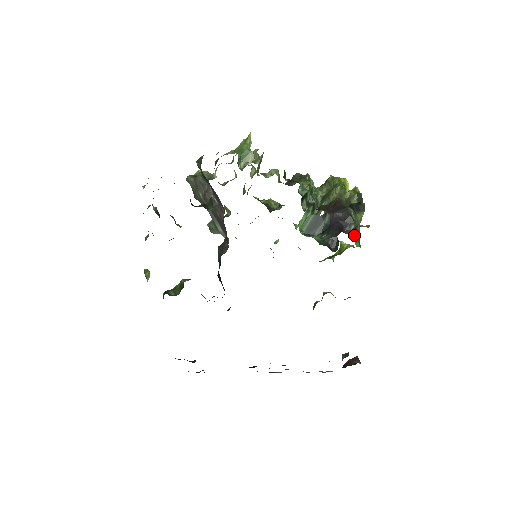
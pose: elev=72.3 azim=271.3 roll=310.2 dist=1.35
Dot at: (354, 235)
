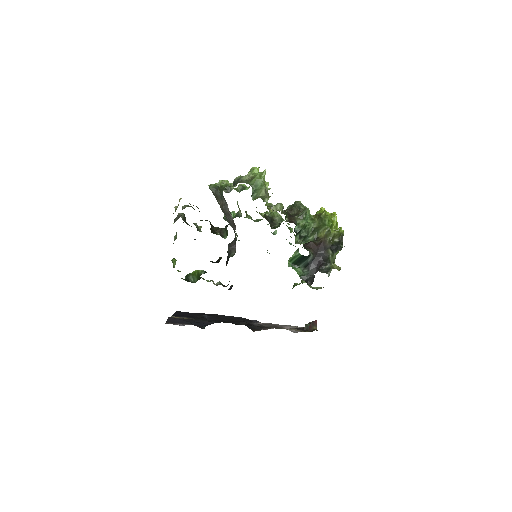
Dot at: occluded
